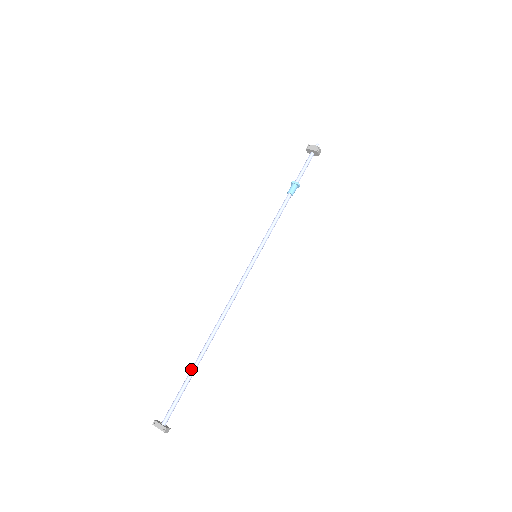
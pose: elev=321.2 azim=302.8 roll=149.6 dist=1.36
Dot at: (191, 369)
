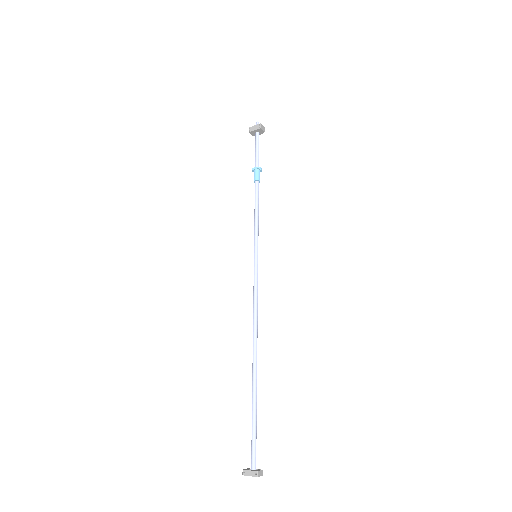
Dot at: (252, 399)
